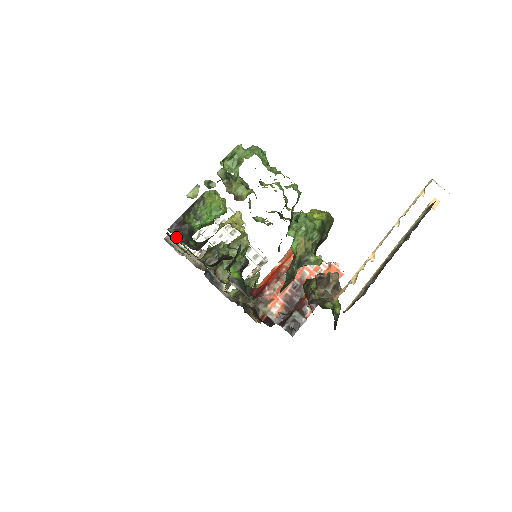
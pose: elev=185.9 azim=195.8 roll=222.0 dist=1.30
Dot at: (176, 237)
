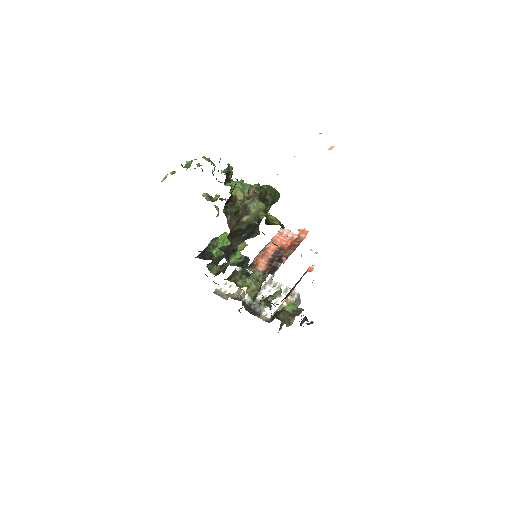
Dot at: (222, 290)
